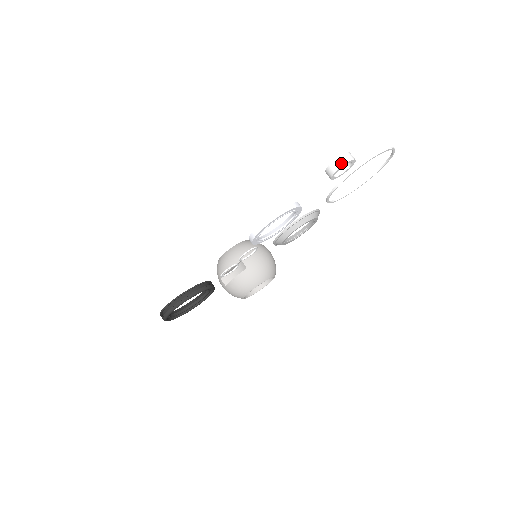
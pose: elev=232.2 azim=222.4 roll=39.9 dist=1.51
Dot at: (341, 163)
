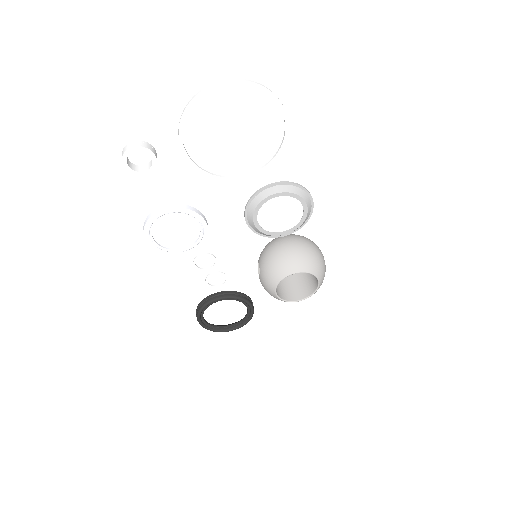
Dot at: (122, 160)
